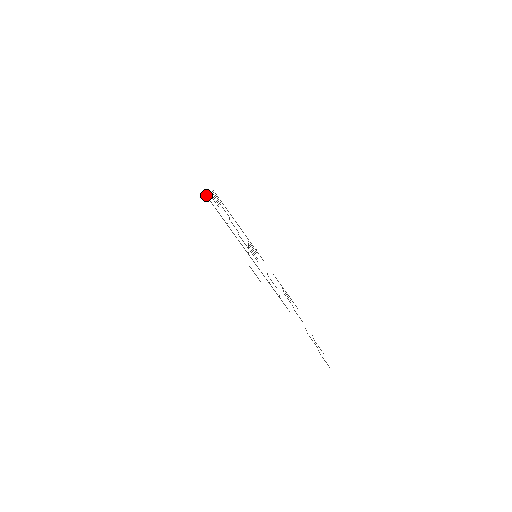
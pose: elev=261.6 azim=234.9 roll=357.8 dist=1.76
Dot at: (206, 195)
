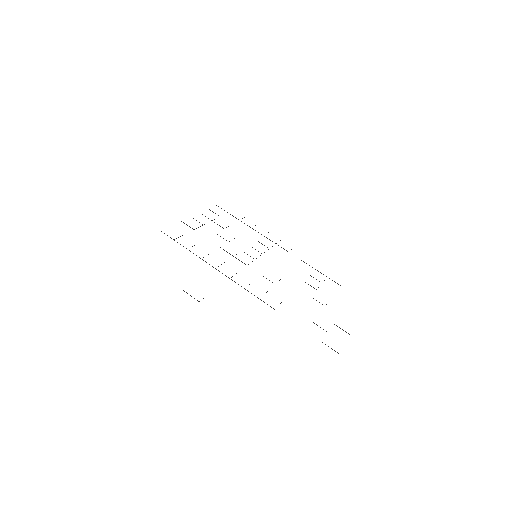
Dot at: occluded
